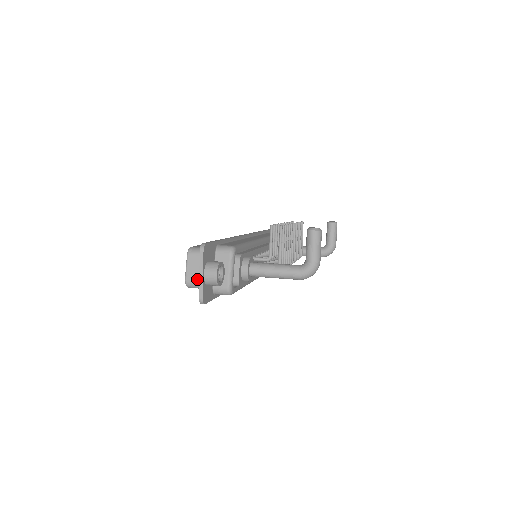
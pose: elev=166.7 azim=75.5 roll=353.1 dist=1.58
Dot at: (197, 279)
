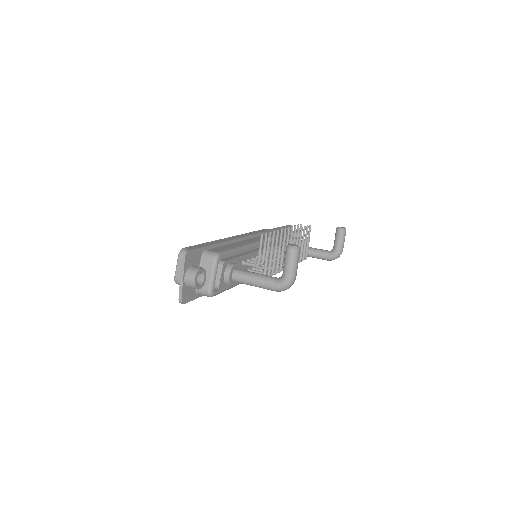
Dot at: occluded
